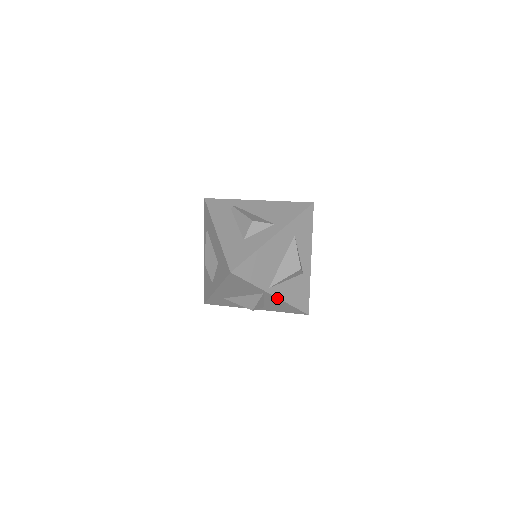
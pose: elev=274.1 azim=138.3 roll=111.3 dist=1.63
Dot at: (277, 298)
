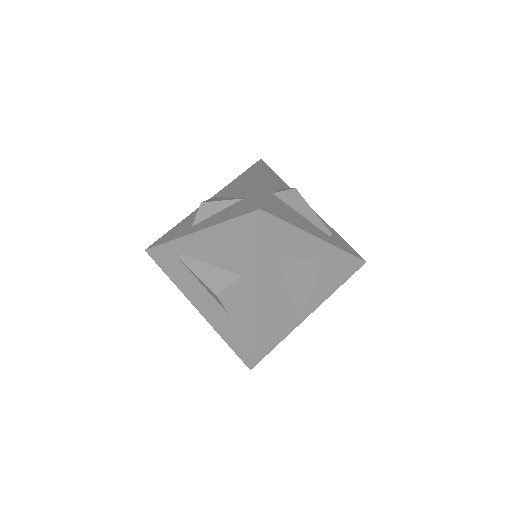
Dot at: (317, 306)
